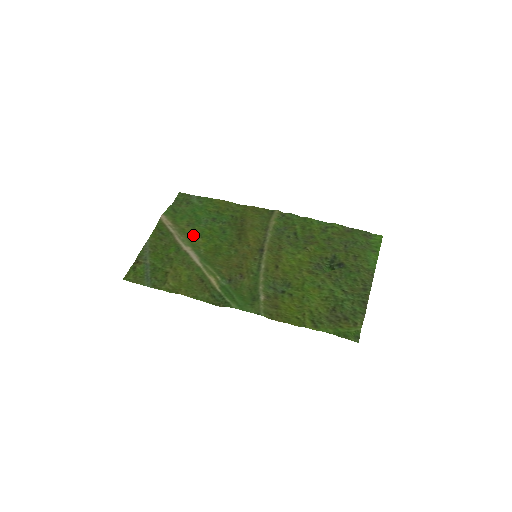
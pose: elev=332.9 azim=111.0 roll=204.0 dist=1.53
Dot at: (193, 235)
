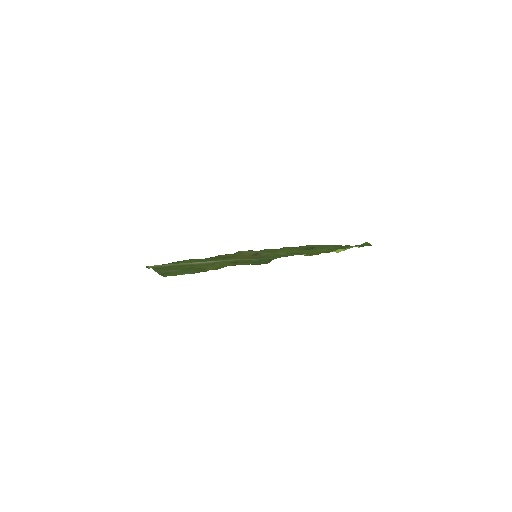
Dot at: occluded
